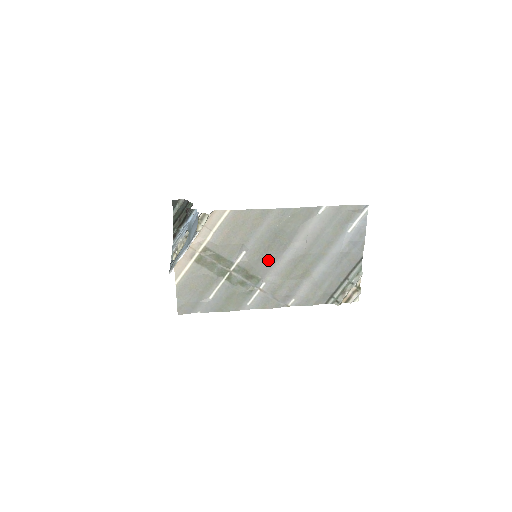
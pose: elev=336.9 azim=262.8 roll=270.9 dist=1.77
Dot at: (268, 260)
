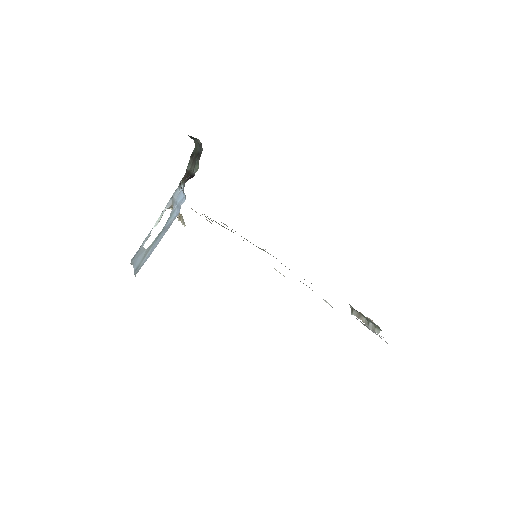
Dot at: occluded
